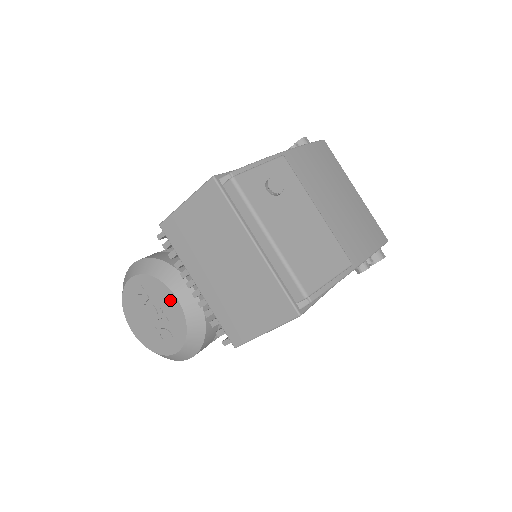
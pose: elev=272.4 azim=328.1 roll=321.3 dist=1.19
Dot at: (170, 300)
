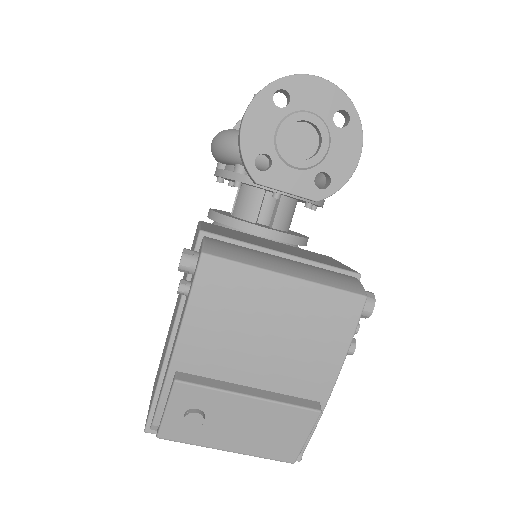
Dot at: occluded
